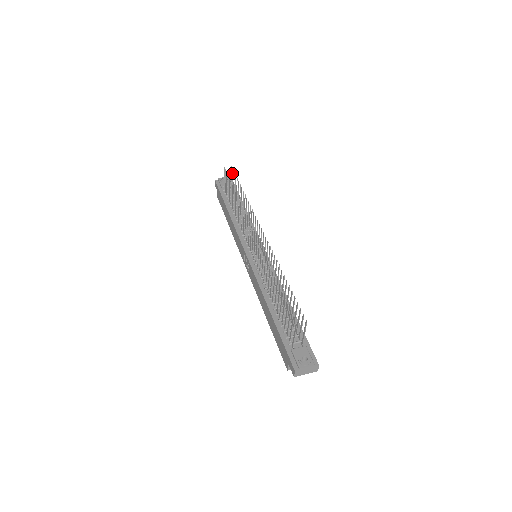
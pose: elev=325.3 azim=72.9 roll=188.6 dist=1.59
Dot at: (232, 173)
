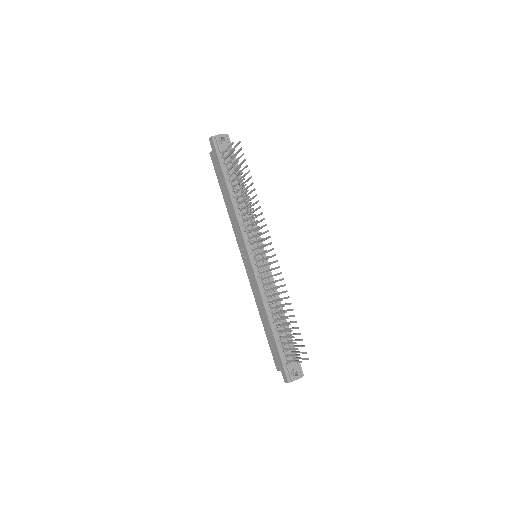
Dot at: (239, 150)
